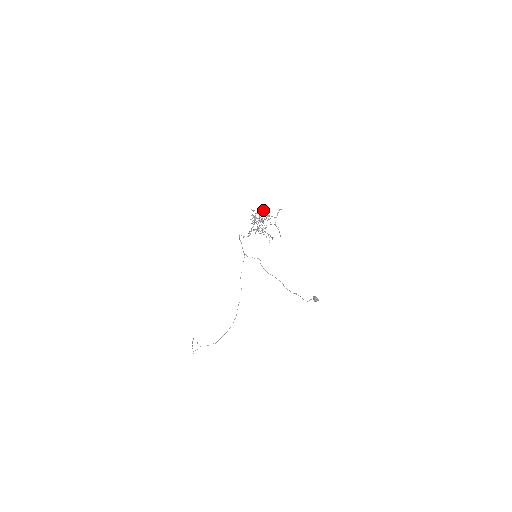
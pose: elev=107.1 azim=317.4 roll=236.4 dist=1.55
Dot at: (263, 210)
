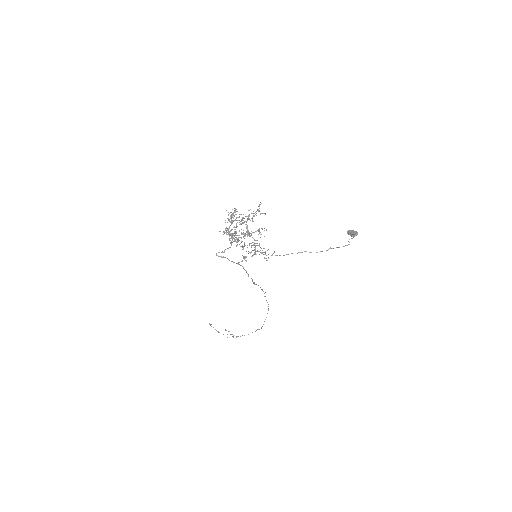
Dot at: (230, 217)
